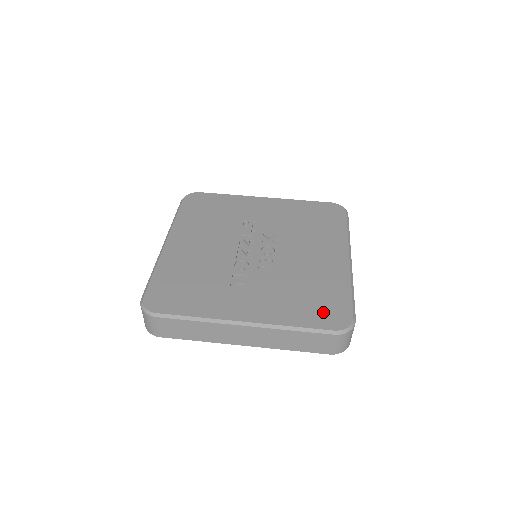
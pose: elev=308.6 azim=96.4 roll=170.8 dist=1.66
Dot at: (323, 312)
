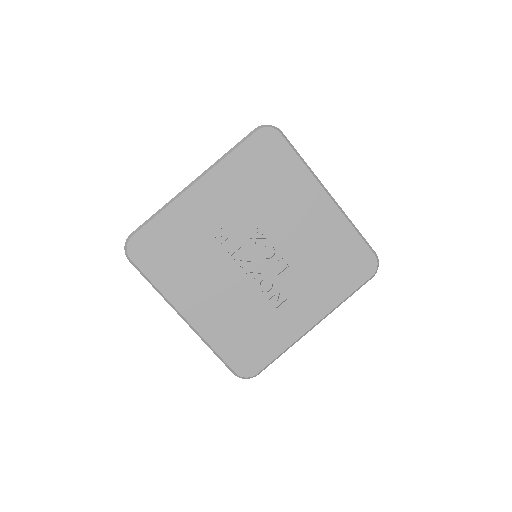
Dot at: (354, 269)
